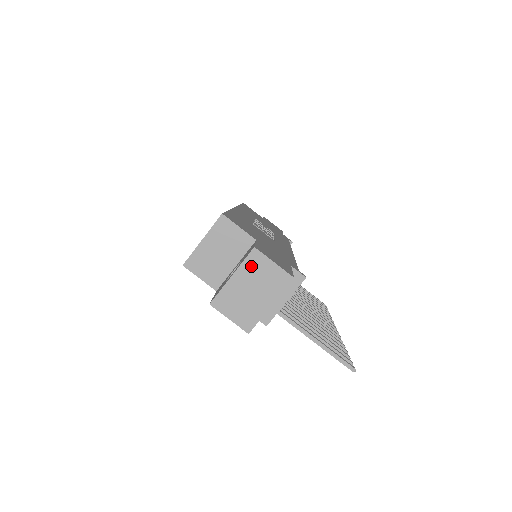
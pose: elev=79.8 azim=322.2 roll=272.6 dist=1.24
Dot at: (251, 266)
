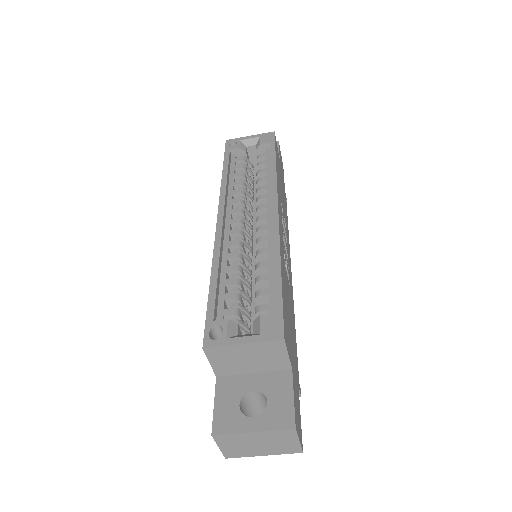
Dot at: (278, 435)
